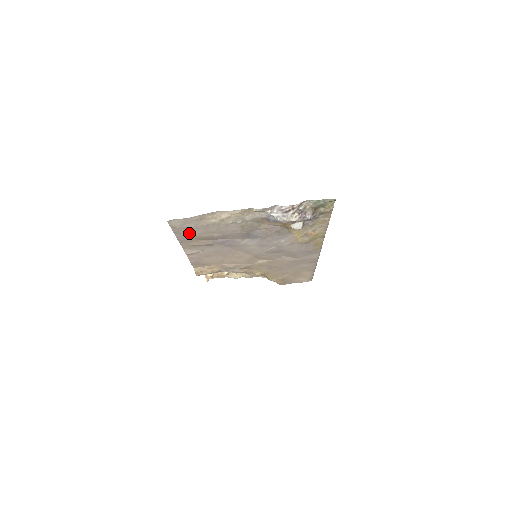
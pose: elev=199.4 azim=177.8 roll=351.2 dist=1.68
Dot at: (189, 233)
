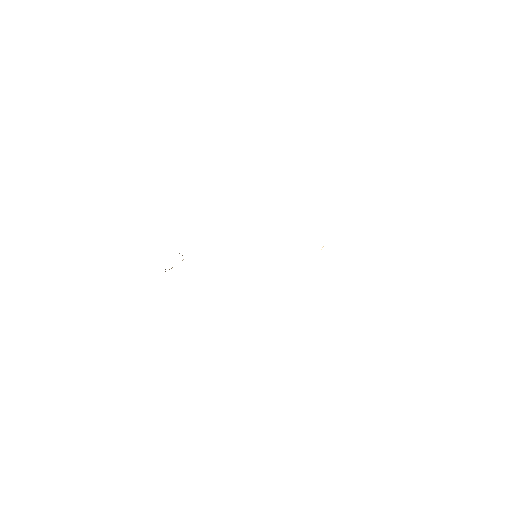
Dot at: occluded
